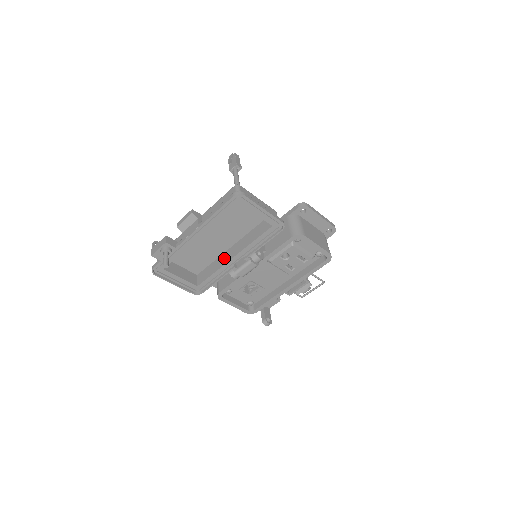
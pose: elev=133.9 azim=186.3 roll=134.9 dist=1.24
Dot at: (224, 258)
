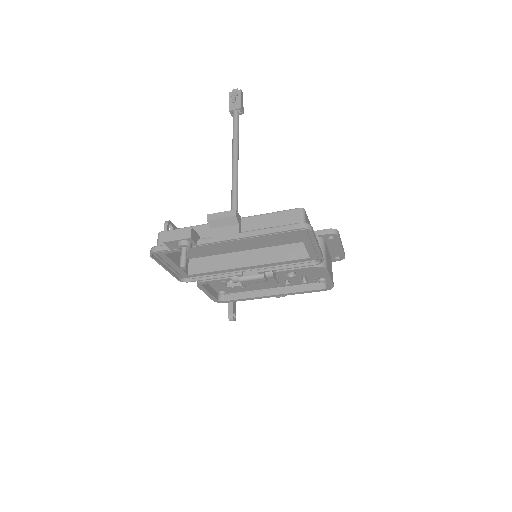
Dot at: (234, 260)
